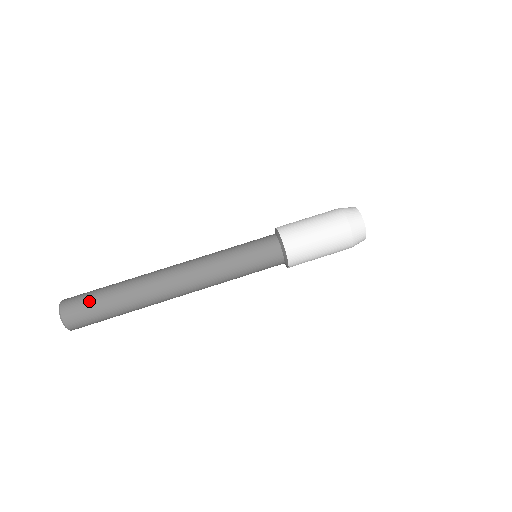
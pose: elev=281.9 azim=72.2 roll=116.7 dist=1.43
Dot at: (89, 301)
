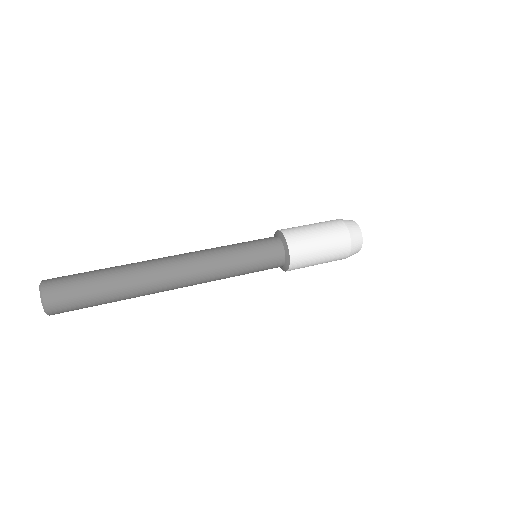
Dot at: occluded
